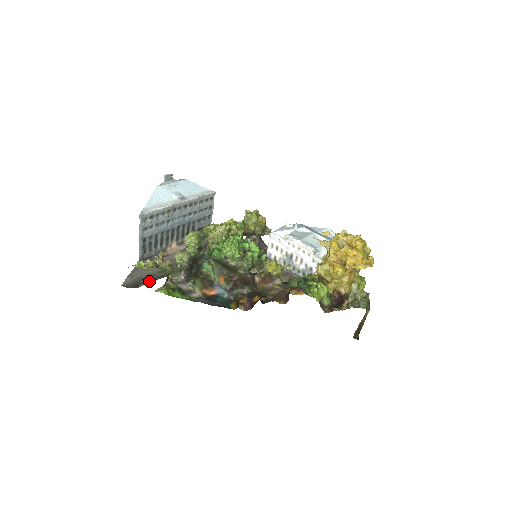
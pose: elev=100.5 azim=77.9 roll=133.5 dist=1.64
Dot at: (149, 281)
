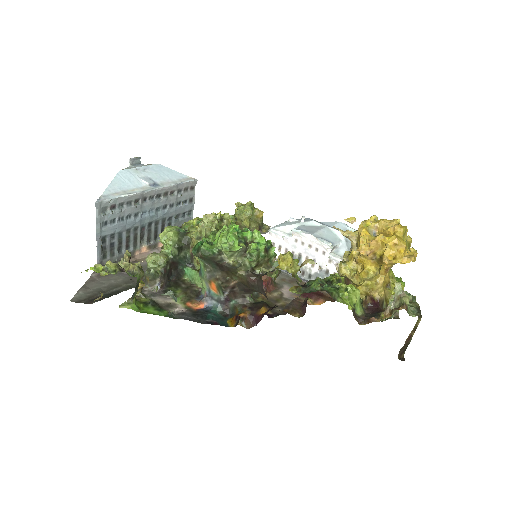
Dot at: (111, 294)
